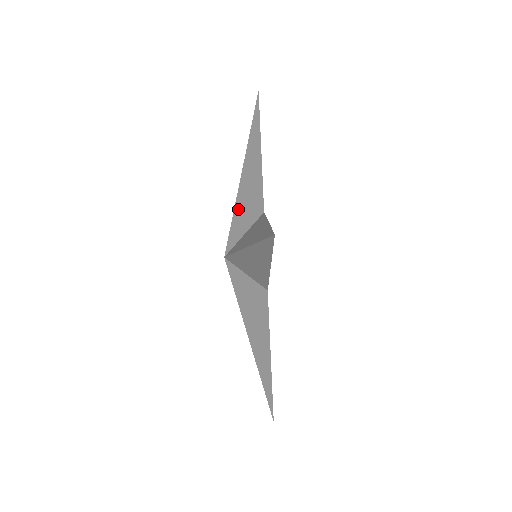
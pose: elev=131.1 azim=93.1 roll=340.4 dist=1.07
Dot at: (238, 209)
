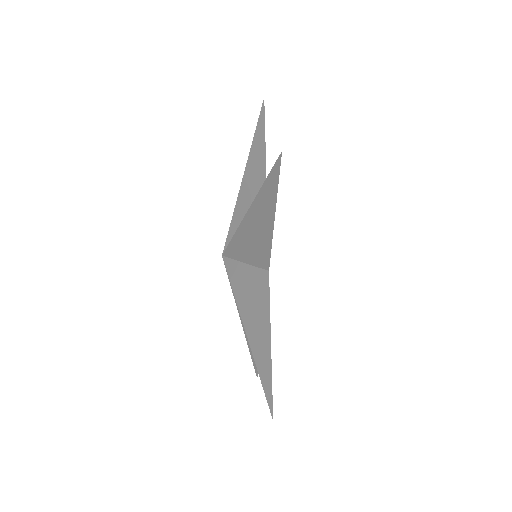
Dot at: (239, 204)
